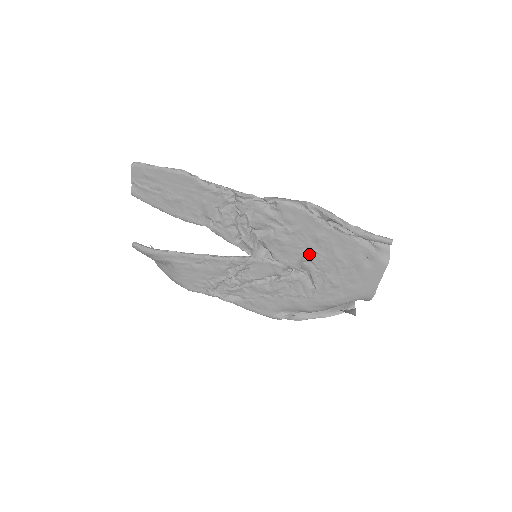
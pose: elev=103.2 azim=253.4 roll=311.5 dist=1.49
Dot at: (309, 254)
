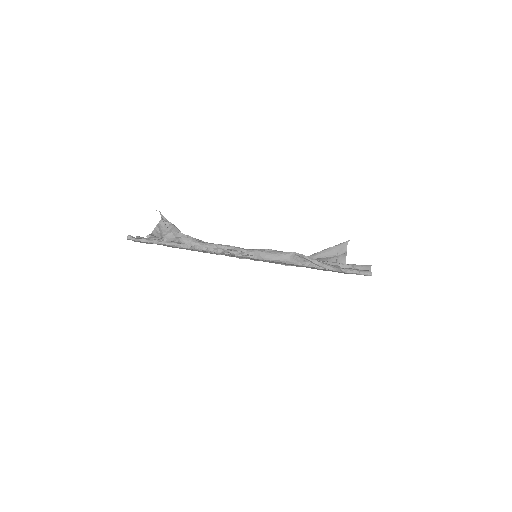
Dot at: occluded
